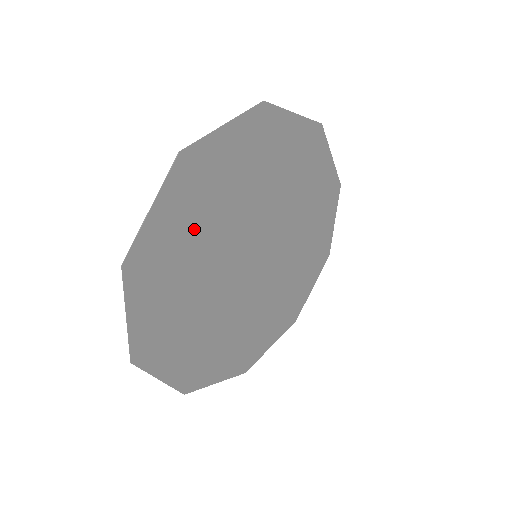
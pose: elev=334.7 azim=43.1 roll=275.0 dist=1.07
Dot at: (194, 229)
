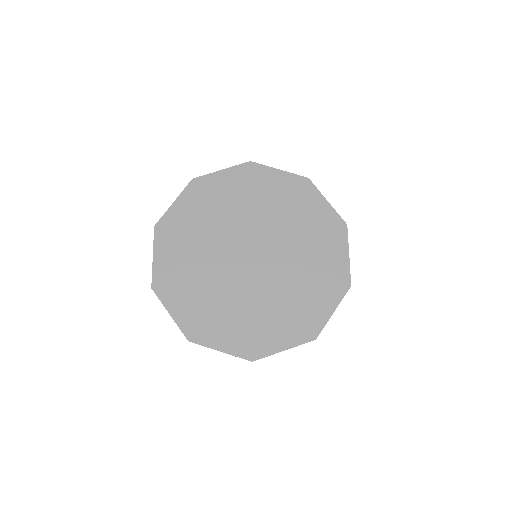
Dot at: (201, 220)
